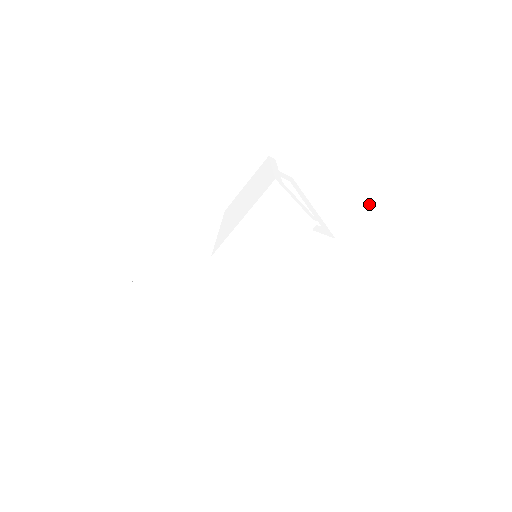
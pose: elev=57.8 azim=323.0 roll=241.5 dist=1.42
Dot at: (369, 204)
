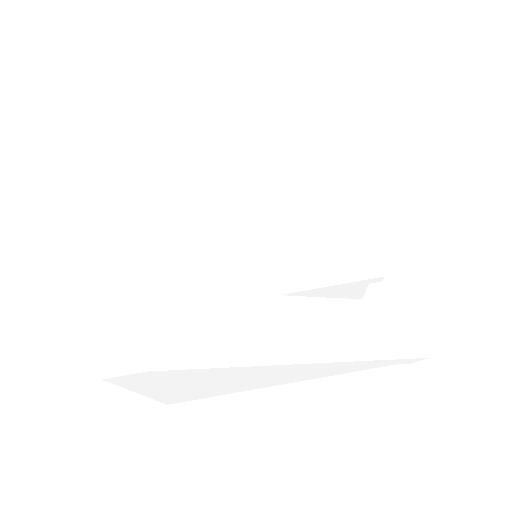
Dot at: (396, 281)
